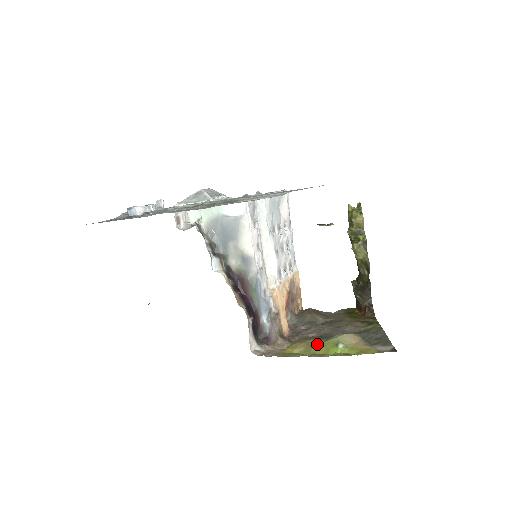
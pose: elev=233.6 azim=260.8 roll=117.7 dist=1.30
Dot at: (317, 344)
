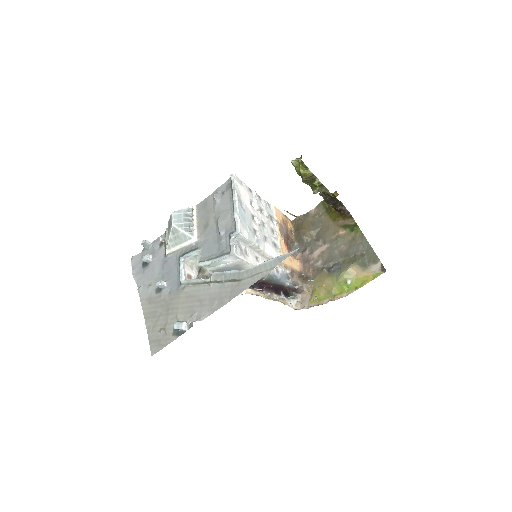
Dot at: (332, 284)
